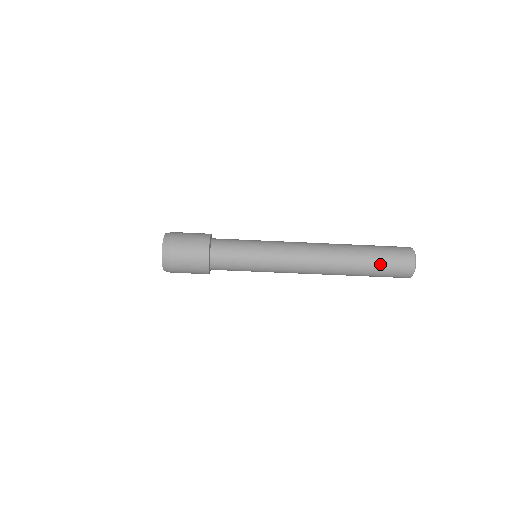
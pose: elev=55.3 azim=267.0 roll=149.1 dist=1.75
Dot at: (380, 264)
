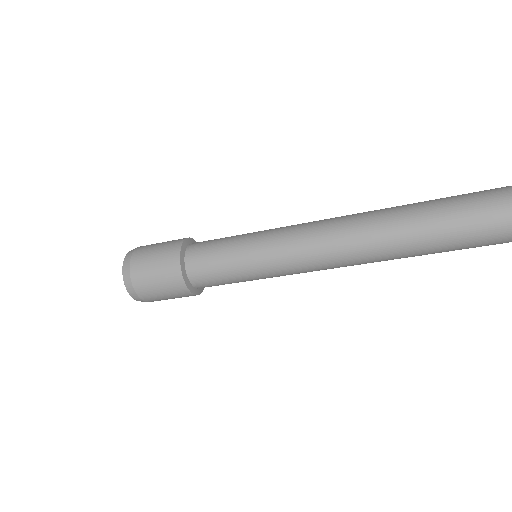
Dot at: (457, 244)
